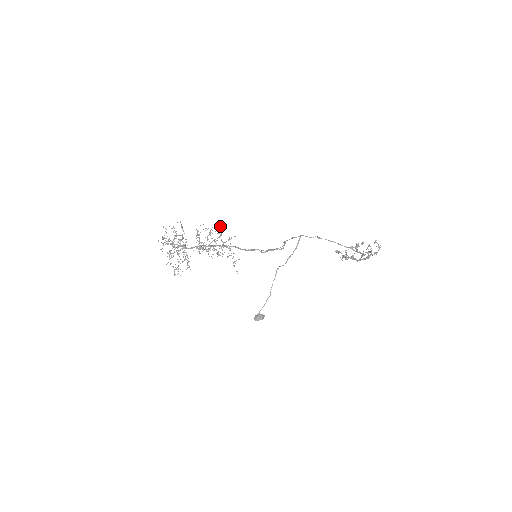
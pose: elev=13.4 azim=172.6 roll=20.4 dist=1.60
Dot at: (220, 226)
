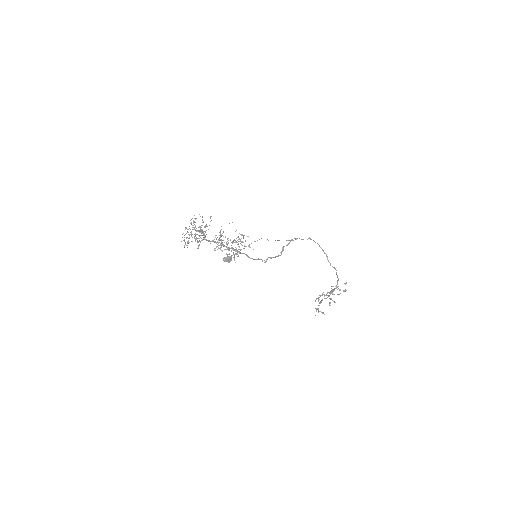
Dot at: (243, 237)
